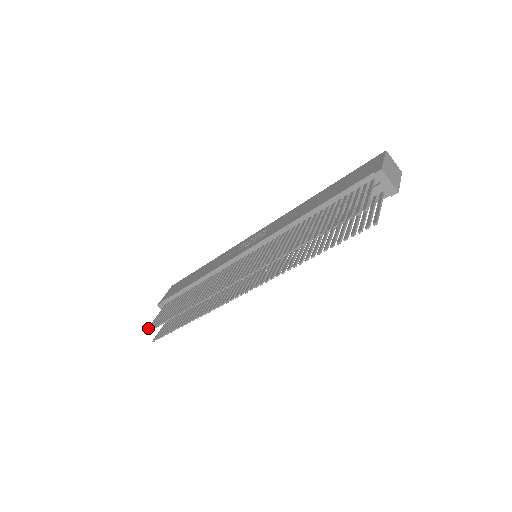
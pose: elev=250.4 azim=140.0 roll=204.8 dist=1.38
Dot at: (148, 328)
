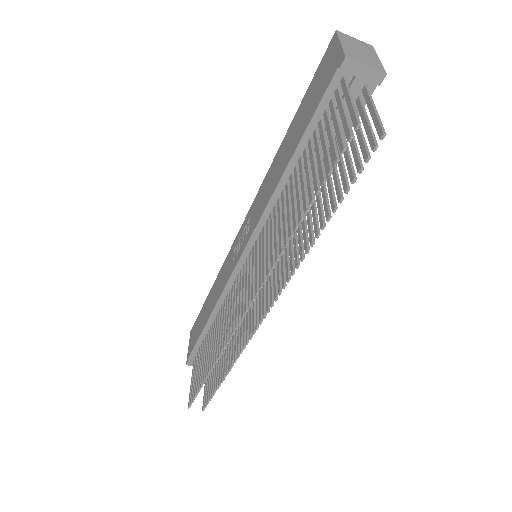
Dot at: (189, 399)
